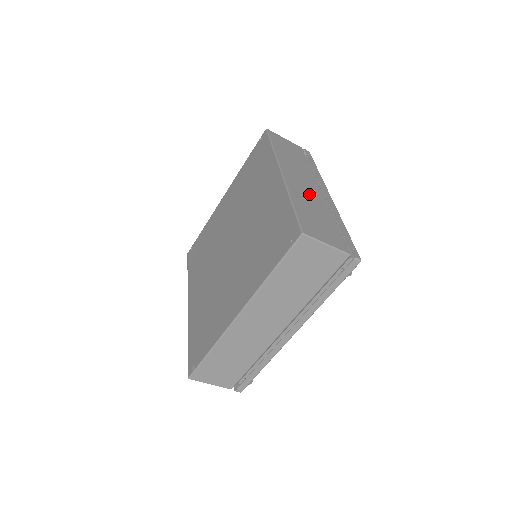
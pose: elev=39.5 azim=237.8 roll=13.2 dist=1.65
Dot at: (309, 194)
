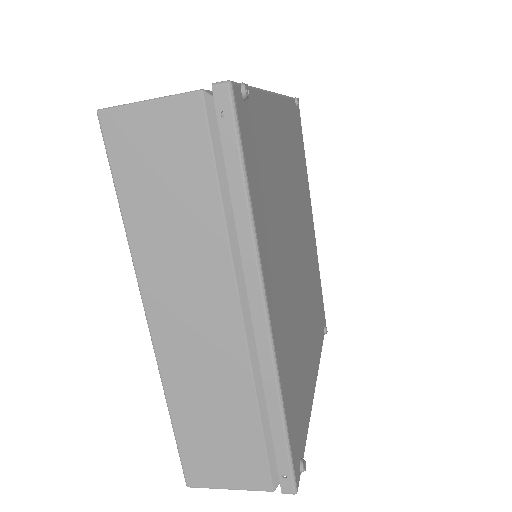
Dot at: (207, 359)
